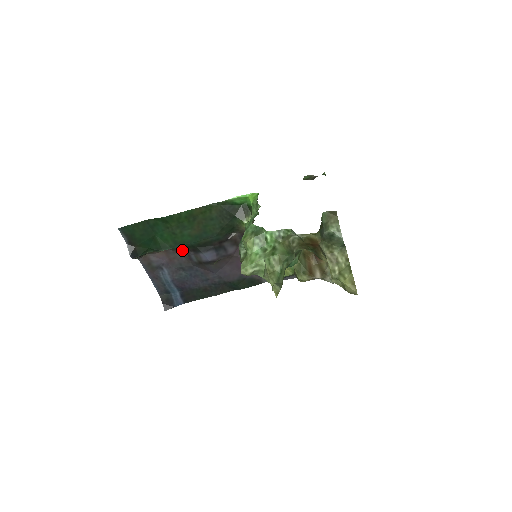
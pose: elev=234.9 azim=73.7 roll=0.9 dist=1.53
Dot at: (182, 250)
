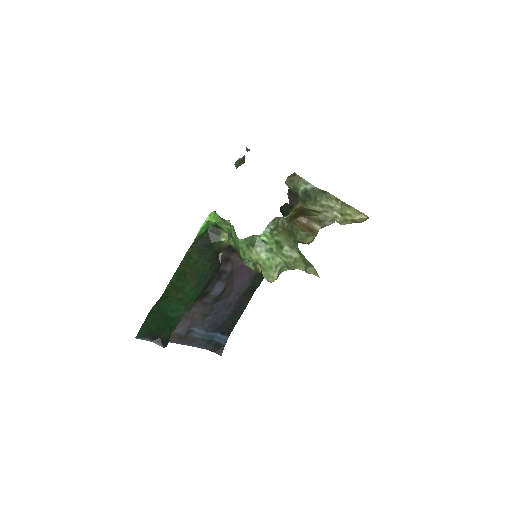
Dot at: (194, 304)
